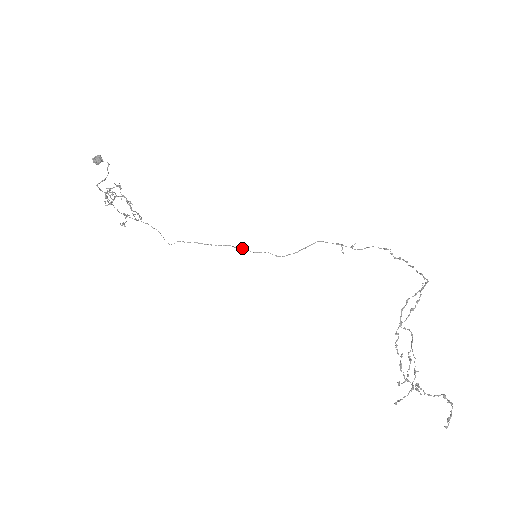
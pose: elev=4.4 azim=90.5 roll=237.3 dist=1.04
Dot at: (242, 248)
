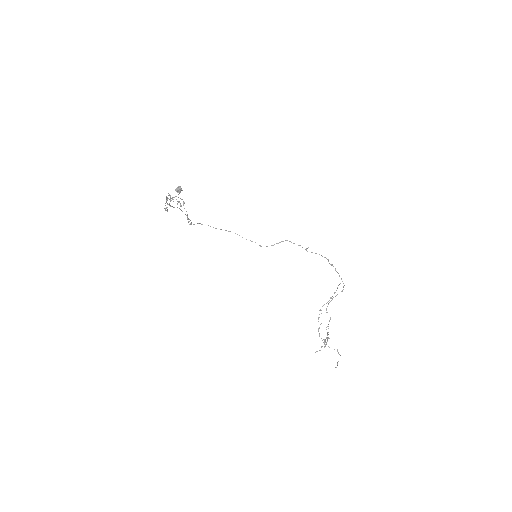
Dot at: occluded
